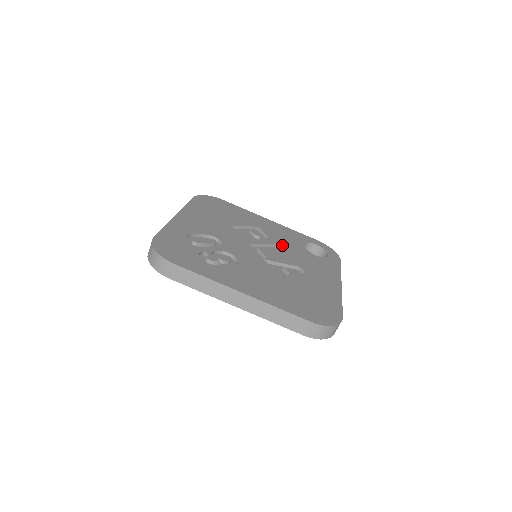
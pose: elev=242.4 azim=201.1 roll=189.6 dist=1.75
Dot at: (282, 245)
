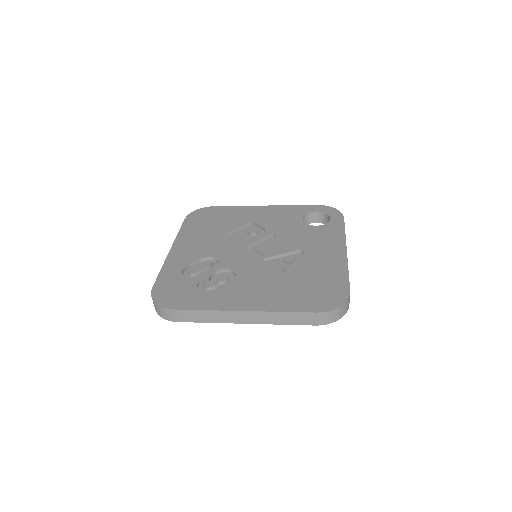
Dot at: (279, 231)
